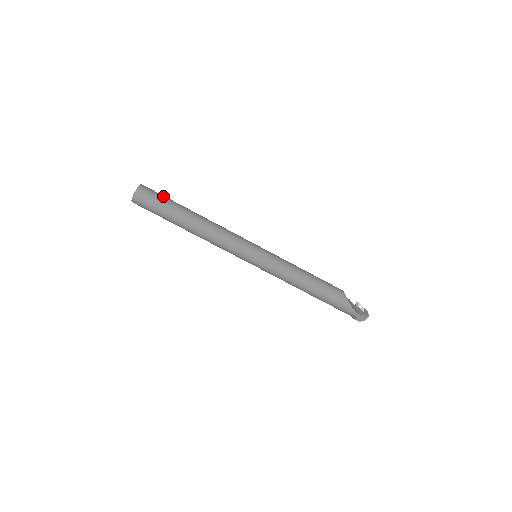
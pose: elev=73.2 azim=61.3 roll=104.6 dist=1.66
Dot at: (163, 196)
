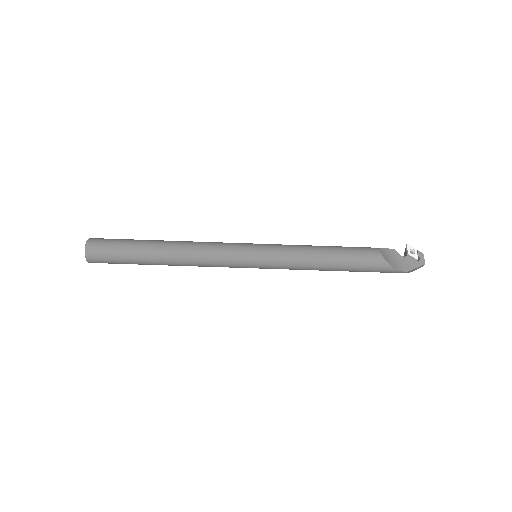
Dot at: (117, 245)
